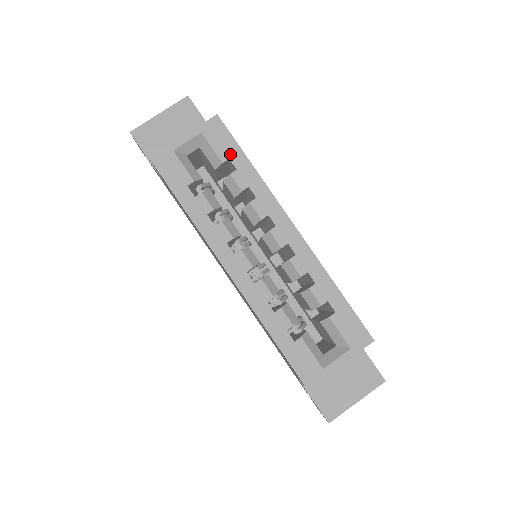
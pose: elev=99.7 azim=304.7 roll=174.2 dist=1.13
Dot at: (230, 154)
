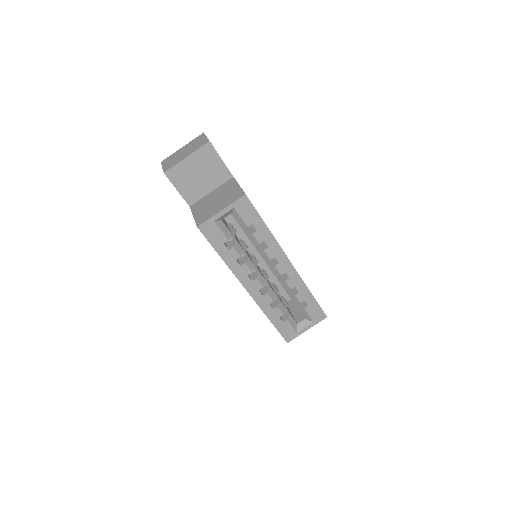
Dot at: (253, 221)
